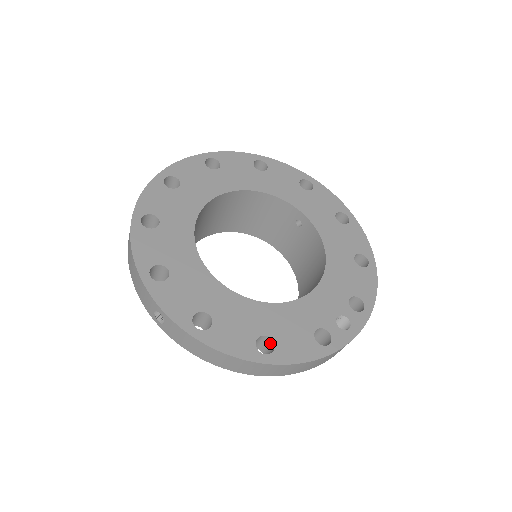
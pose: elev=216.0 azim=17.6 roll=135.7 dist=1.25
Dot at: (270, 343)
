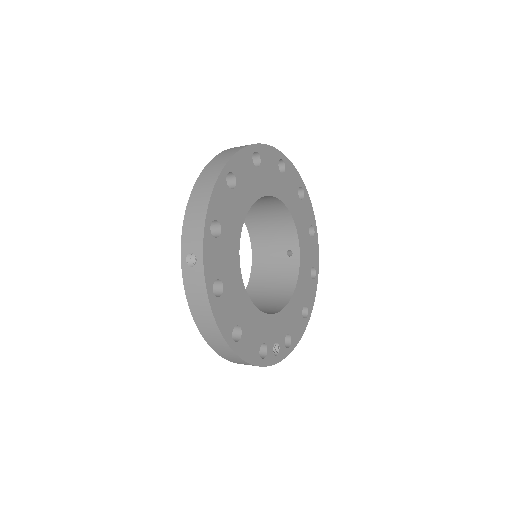
Dot at: (237, 333)
